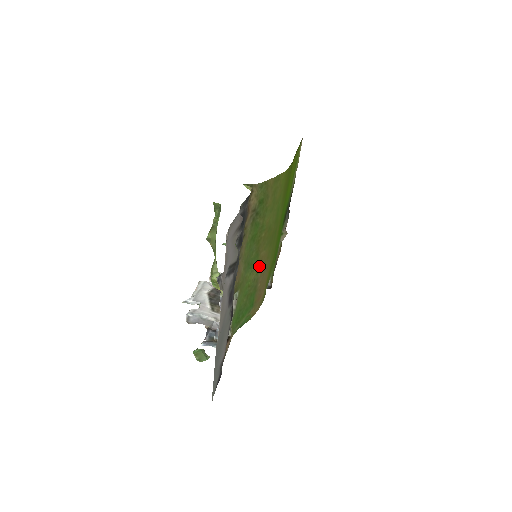
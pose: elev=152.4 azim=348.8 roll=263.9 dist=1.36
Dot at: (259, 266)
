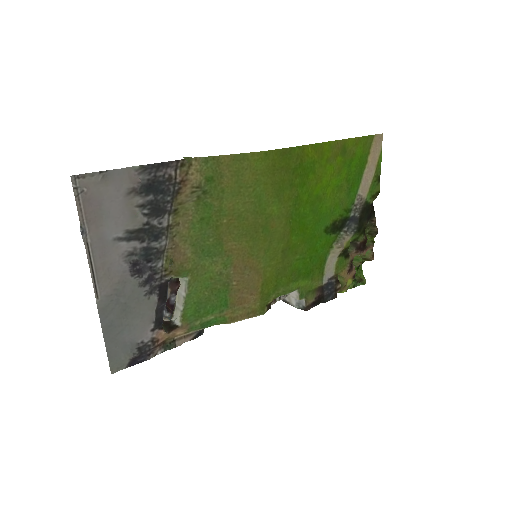
Dot at: (228, 259)
